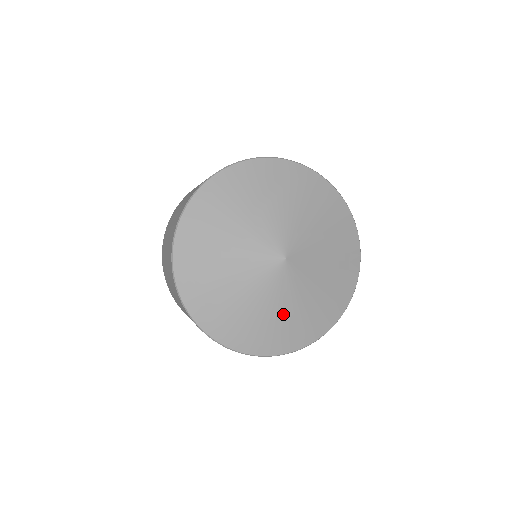
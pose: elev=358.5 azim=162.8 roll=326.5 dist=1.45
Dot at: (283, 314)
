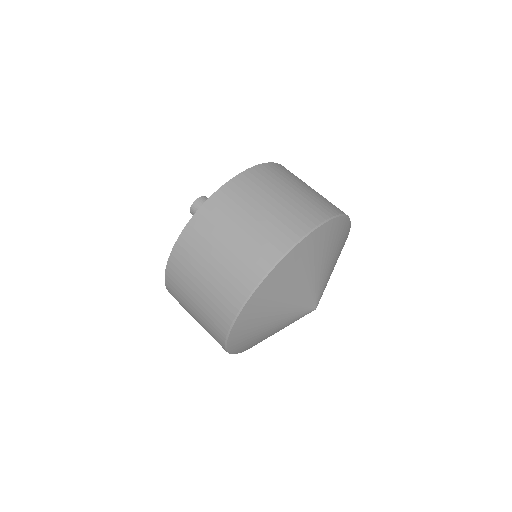
Dot at: occluded
